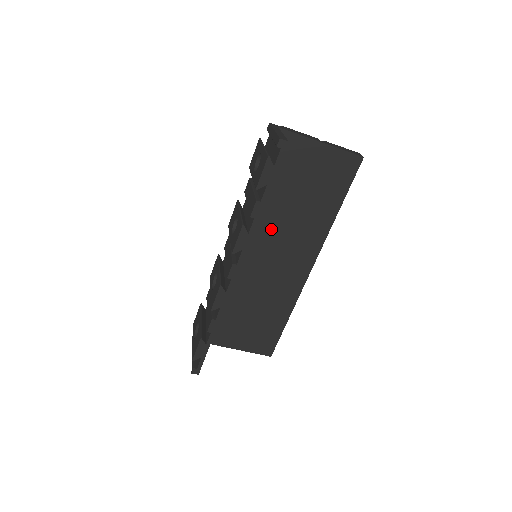
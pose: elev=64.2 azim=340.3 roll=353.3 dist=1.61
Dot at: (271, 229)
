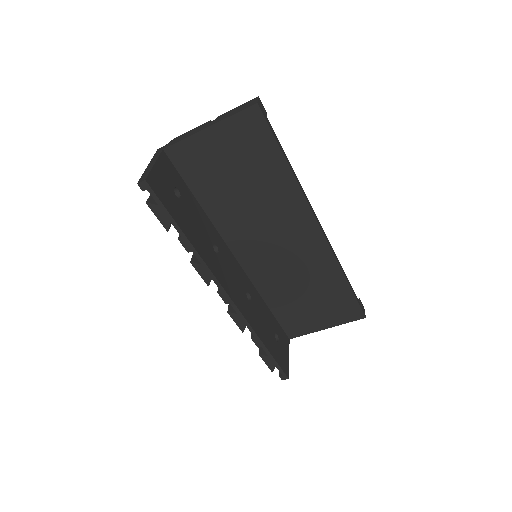
Dot at: (248, 225)
